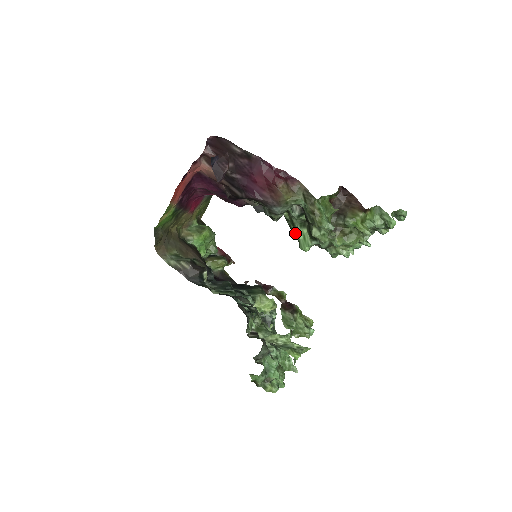
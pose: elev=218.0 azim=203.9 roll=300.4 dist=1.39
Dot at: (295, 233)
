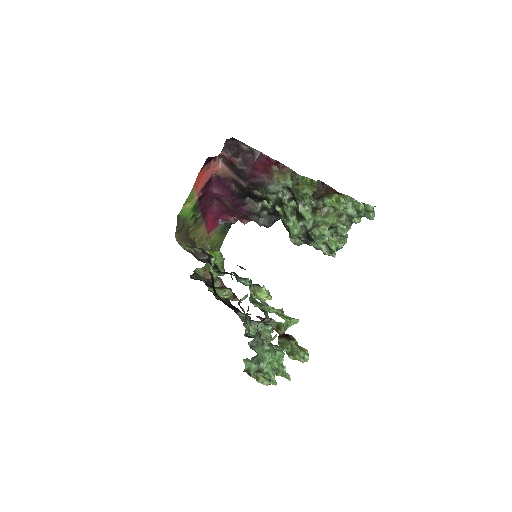
Dot at: (287, 221)
